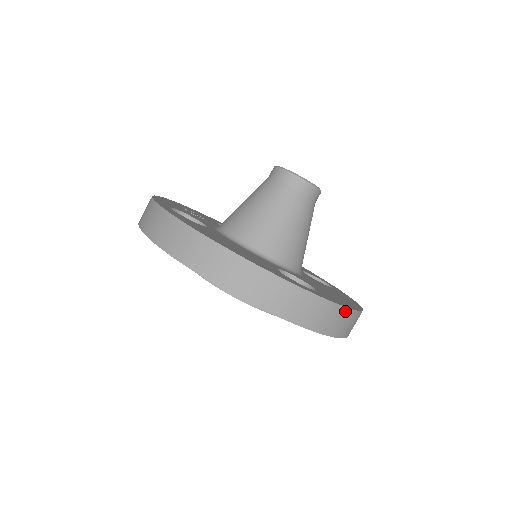
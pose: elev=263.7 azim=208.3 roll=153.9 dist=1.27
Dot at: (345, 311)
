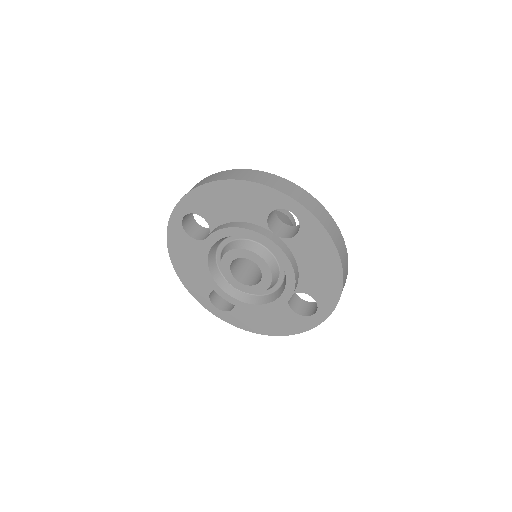
Dot at: (330, 218)
